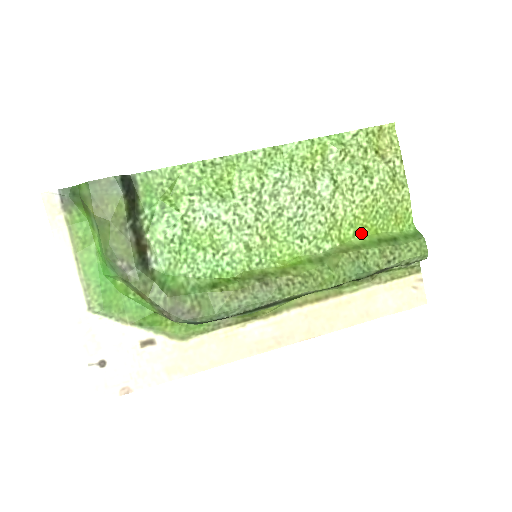
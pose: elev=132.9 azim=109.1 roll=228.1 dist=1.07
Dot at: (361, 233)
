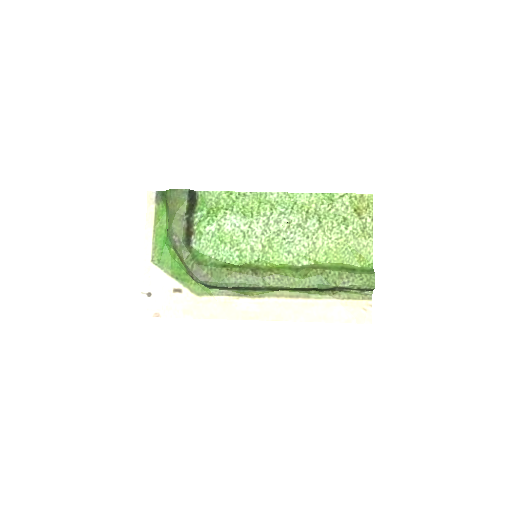
Dot at: (331, 260)
